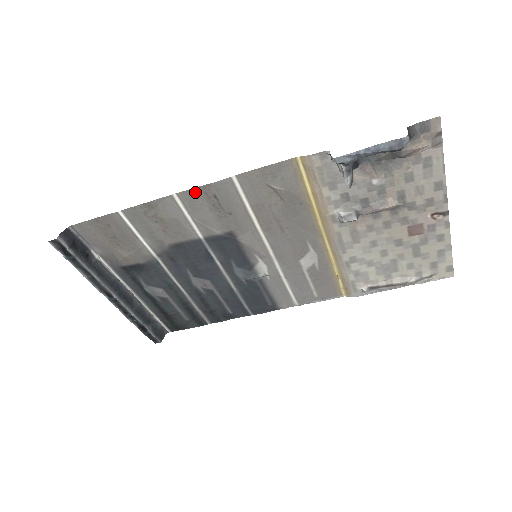
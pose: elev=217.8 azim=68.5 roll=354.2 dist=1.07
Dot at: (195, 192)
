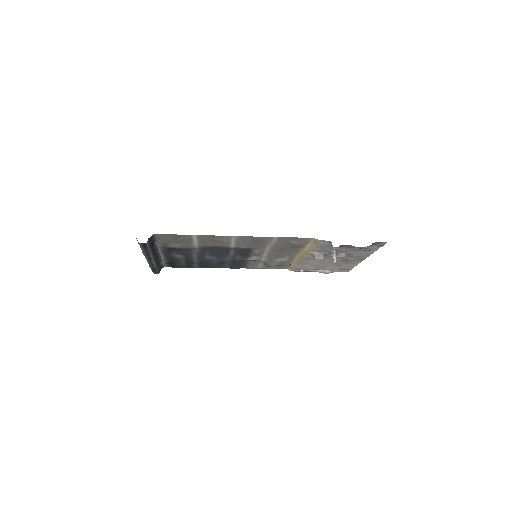
Dot at: (248, 237)
